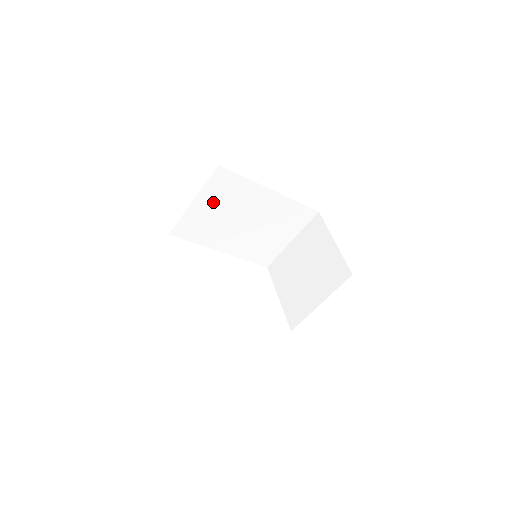
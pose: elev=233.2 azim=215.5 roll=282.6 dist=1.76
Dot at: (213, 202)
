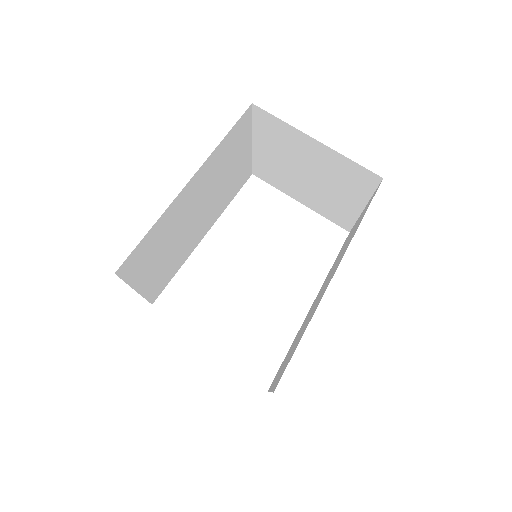
Dot at: (151, 264)
